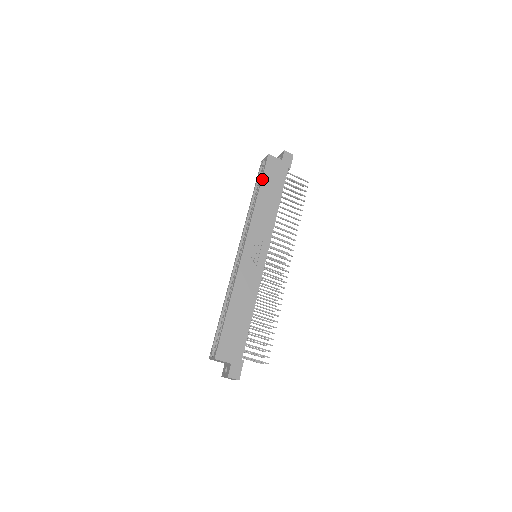
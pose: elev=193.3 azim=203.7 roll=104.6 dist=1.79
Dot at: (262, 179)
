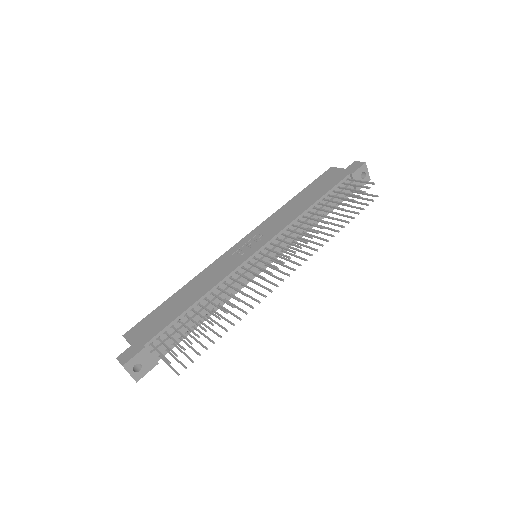
Dot at: (307, 186)
